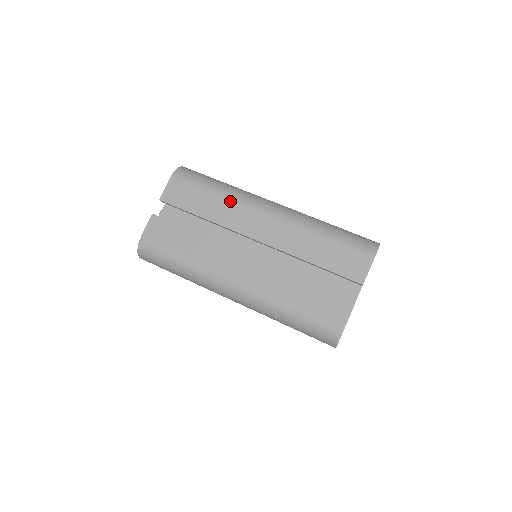
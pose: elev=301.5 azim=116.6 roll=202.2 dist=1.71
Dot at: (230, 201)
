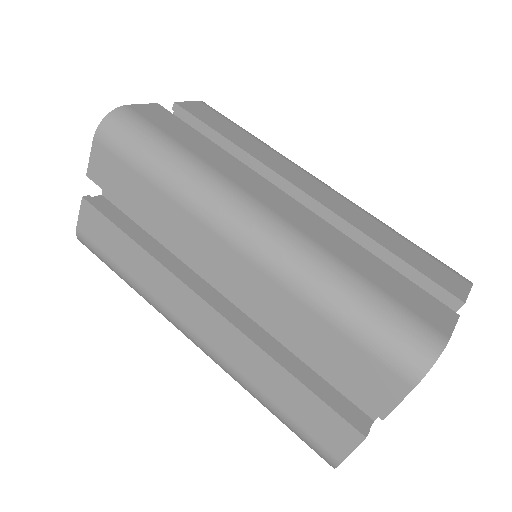
Dot at: (274, 151)
